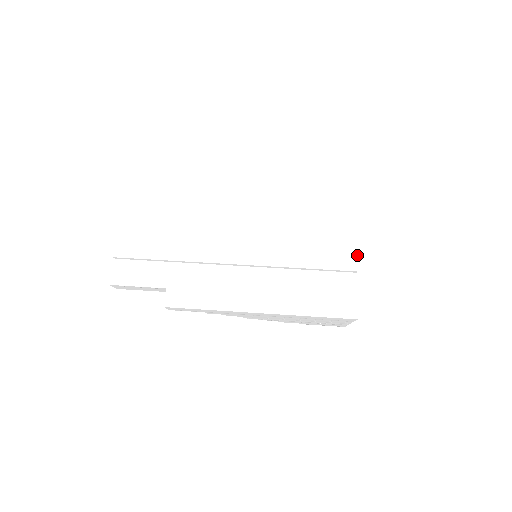
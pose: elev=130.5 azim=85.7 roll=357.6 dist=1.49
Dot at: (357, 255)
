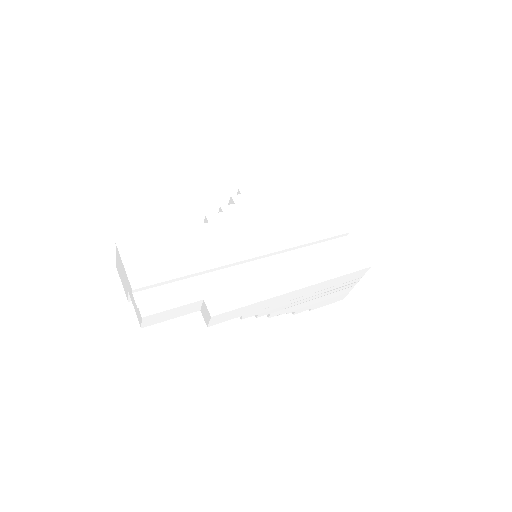
Dot at: (341, 221)
